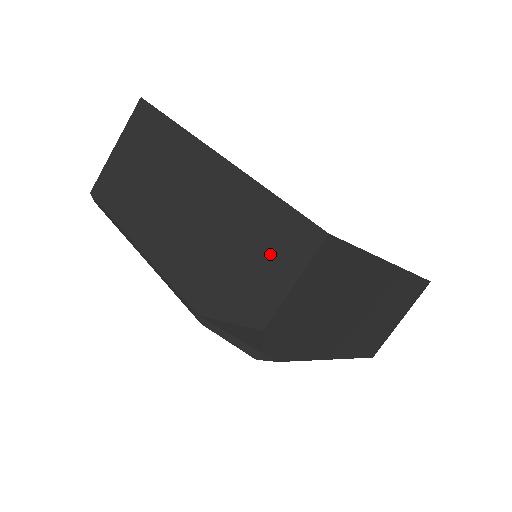
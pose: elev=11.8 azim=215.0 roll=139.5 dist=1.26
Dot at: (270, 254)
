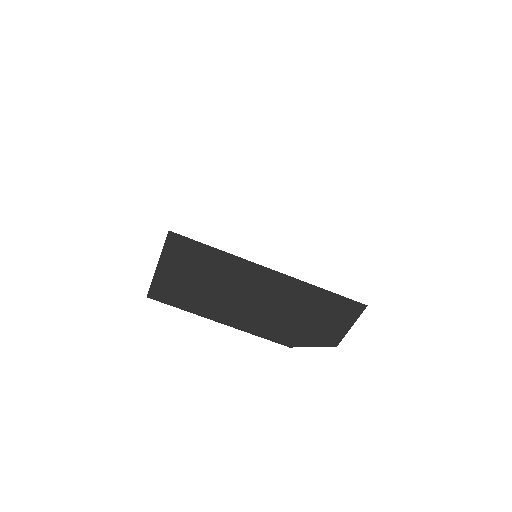
Dot at: (332, 317)
